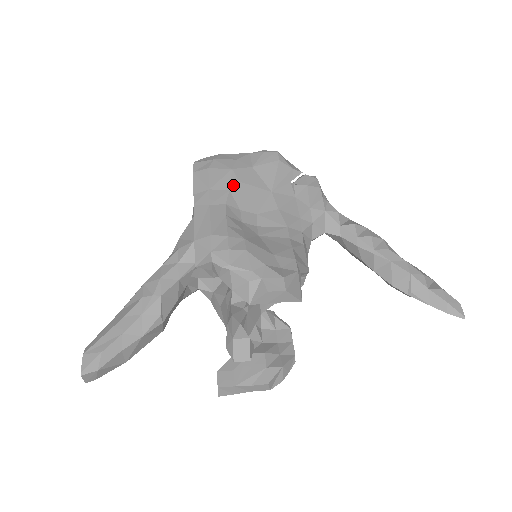
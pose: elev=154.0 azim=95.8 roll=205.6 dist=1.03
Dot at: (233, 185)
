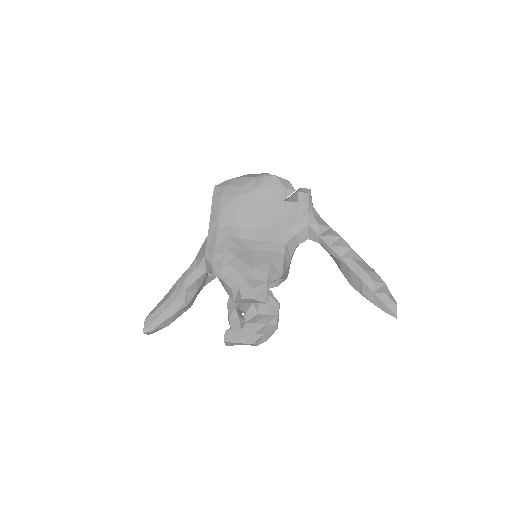
Dot at: (236, 210)
